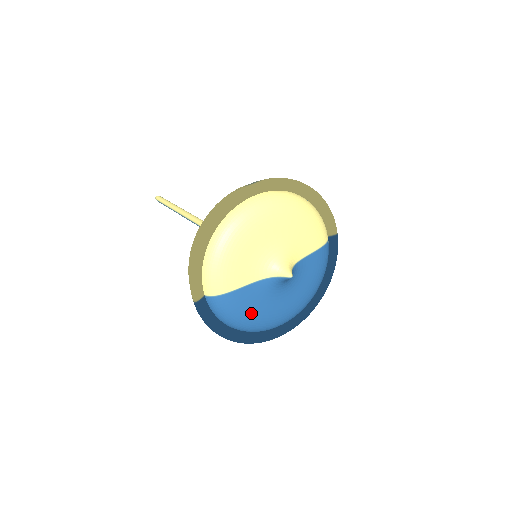
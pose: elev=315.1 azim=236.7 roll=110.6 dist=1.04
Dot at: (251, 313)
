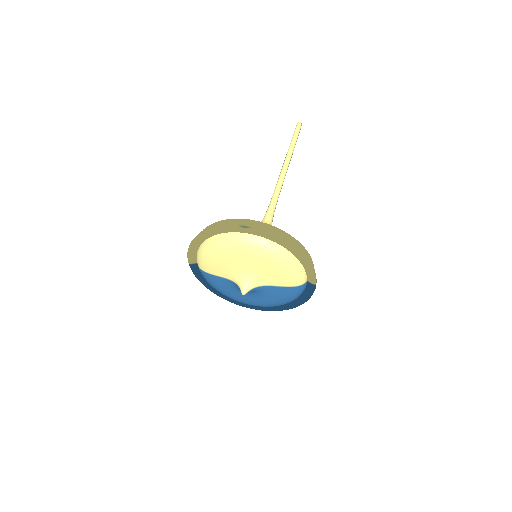
Dot at: (223, 290)
